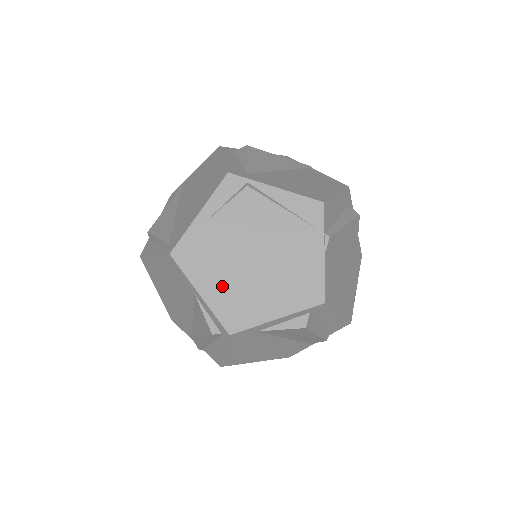
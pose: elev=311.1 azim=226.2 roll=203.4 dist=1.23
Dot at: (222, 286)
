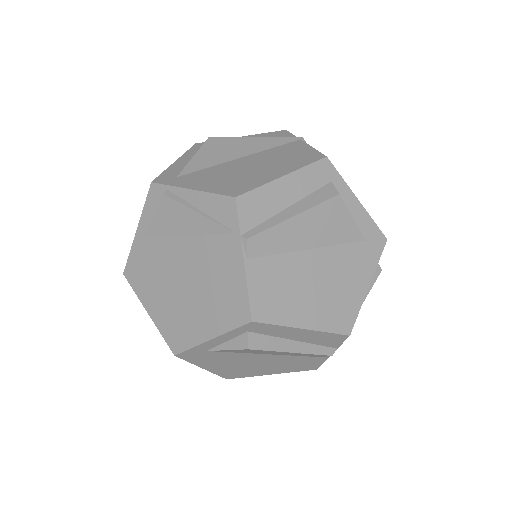
Dot at: (162, 304)
